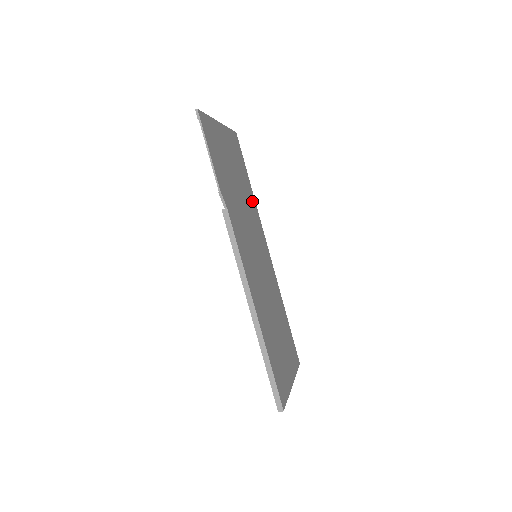
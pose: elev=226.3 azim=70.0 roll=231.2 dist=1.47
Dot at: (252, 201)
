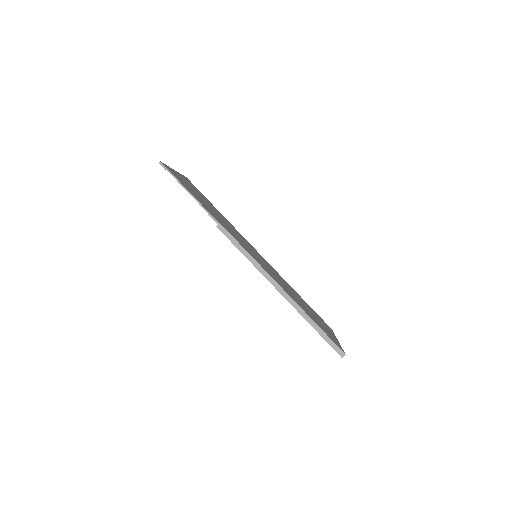
Dot at: (227, 221)
